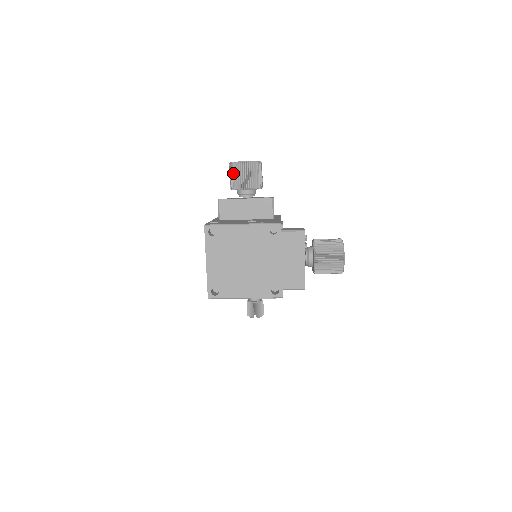
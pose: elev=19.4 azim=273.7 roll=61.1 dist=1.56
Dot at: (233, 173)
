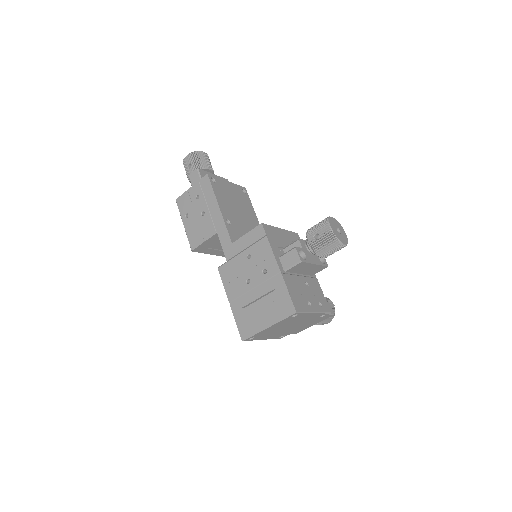
Dot at: (328, 245)
